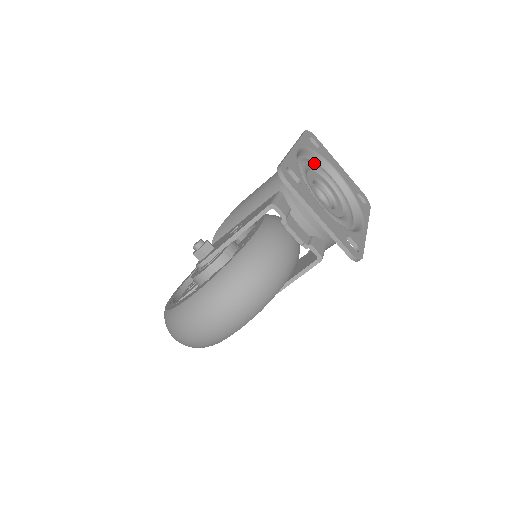
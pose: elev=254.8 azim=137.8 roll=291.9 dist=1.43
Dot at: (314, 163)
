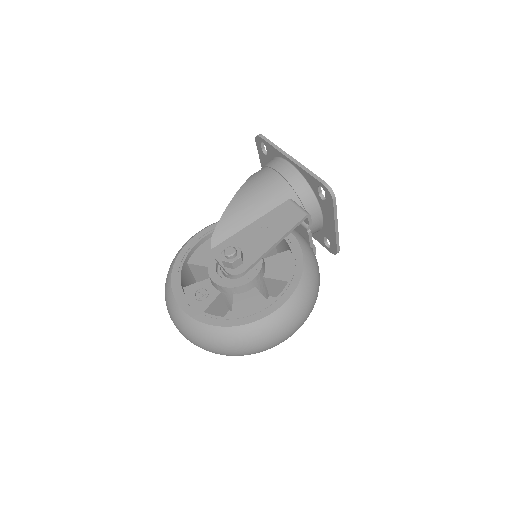
Dot at: occluded
